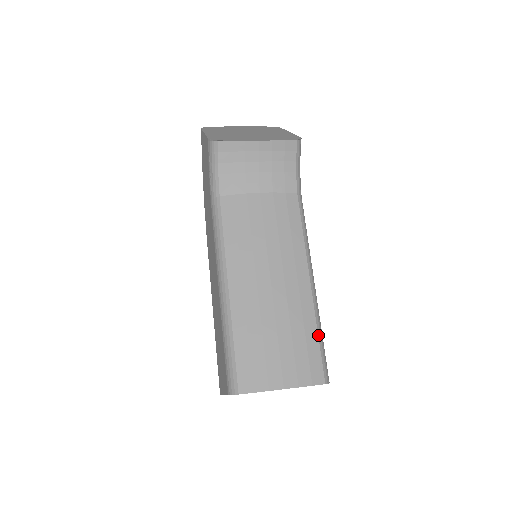
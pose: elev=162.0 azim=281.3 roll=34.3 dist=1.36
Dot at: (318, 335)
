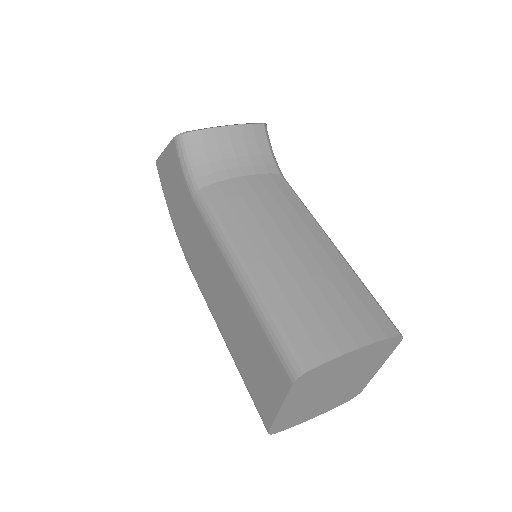
Dot at: (366, 288)
